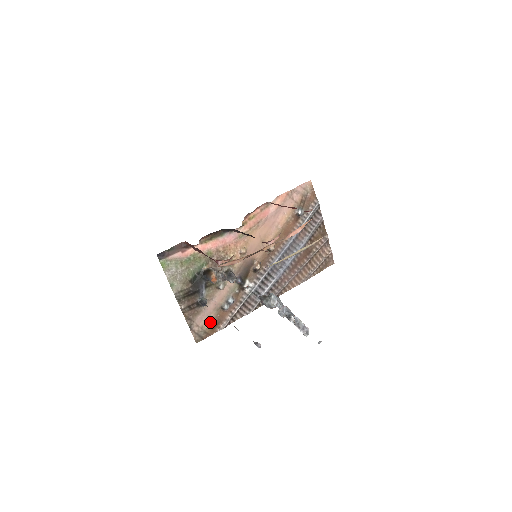
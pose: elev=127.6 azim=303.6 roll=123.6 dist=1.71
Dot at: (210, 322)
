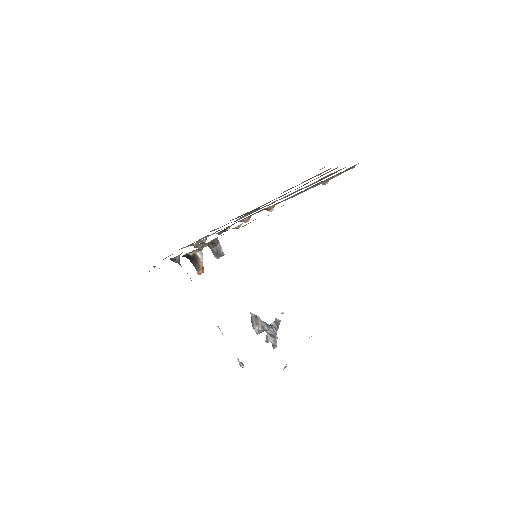
Dot at: occluded
